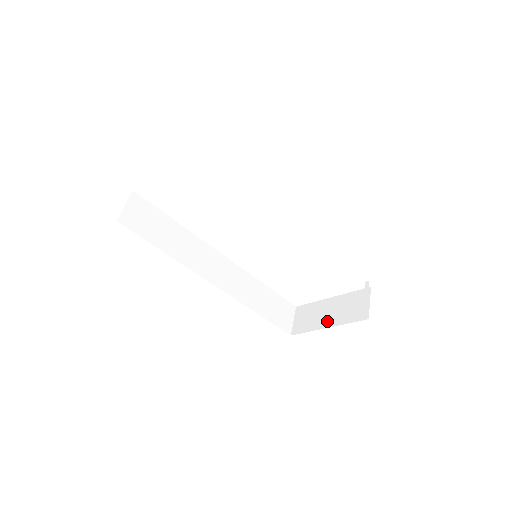
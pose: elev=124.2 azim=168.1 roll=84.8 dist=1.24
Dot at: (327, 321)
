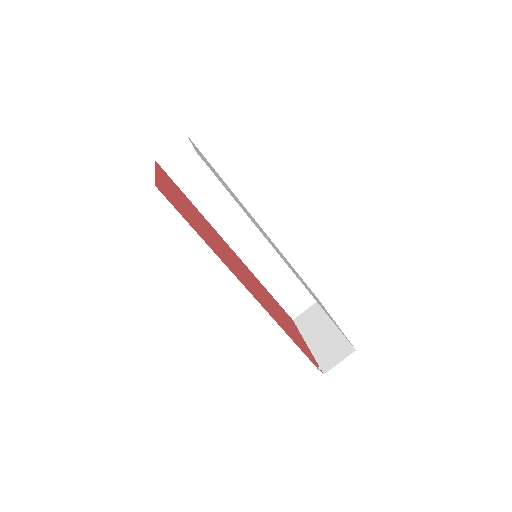
Dot at: (312, 339)
